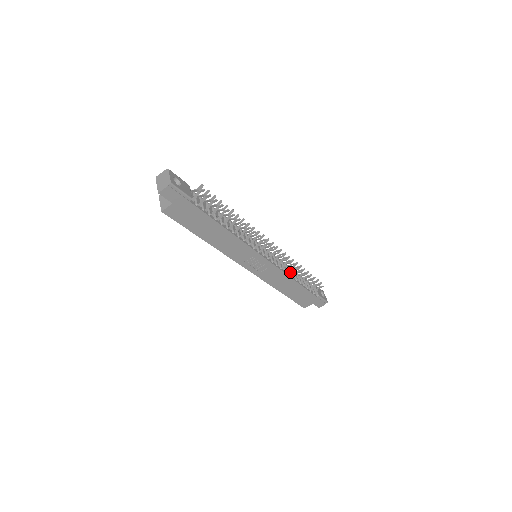
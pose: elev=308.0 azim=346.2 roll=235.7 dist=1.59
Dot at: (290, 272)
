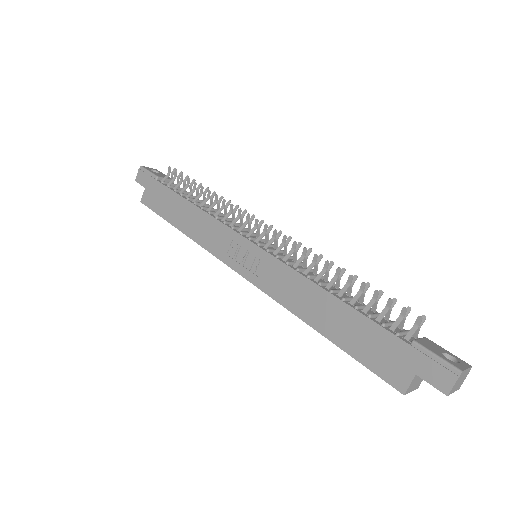
Dot at: (316, 277)
